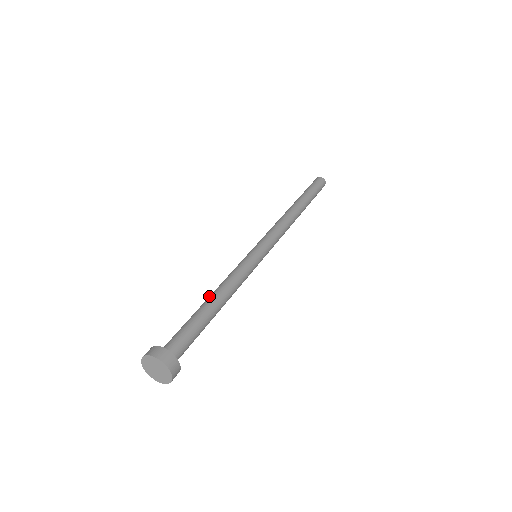
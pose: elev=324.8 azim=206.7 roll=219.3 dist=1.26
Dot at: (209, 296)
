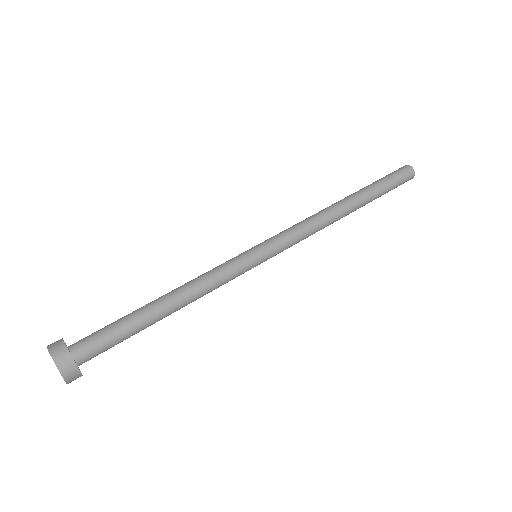
Dot at: (168, 295)
